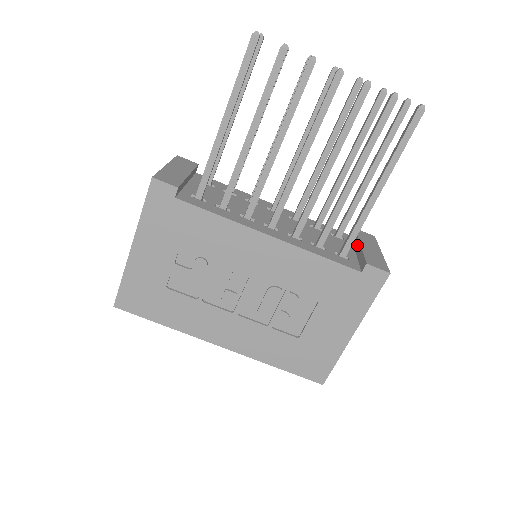
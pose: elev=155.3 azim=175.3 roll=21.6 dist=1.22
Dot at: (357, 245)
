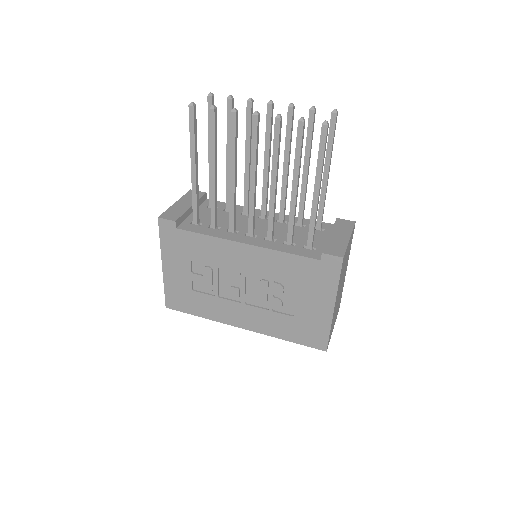
Dot at: occluded
